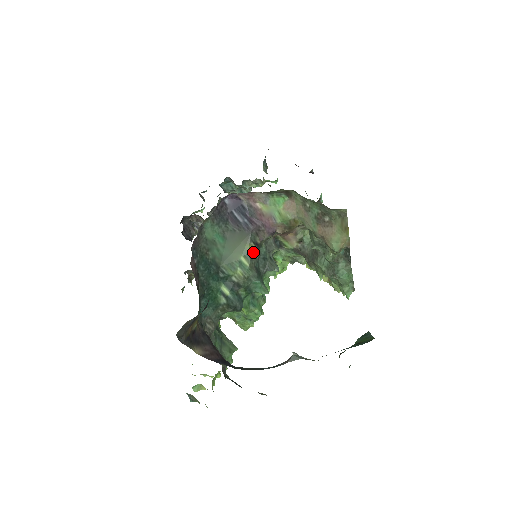
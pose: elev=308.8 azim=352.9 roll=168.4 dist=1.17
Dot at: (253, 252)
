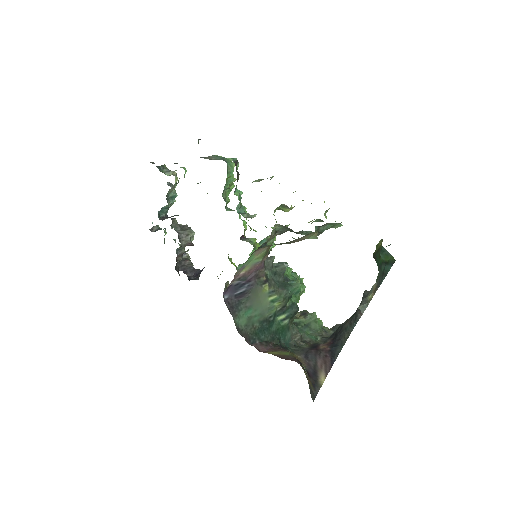
Dot at: (270, 287)
